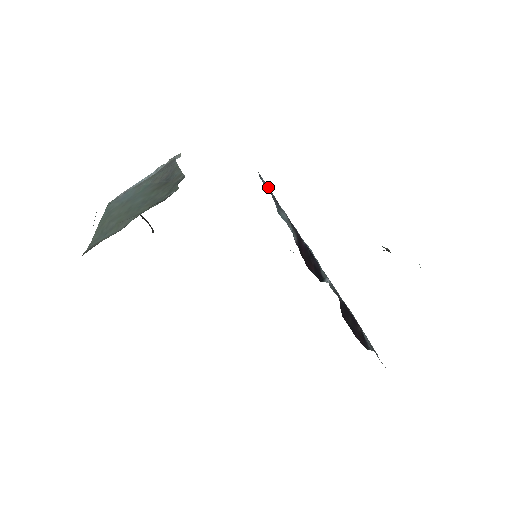
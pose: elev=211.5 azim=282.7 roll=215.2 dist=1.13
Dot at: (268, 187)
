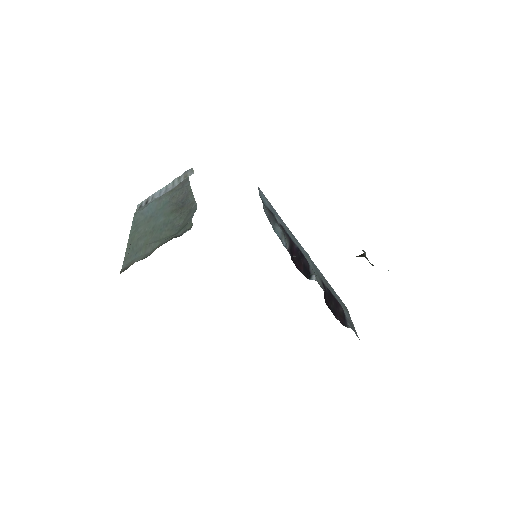
Dot at: (267, 200)
